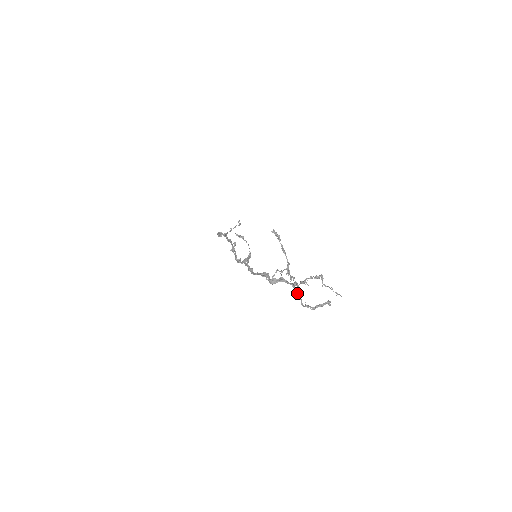
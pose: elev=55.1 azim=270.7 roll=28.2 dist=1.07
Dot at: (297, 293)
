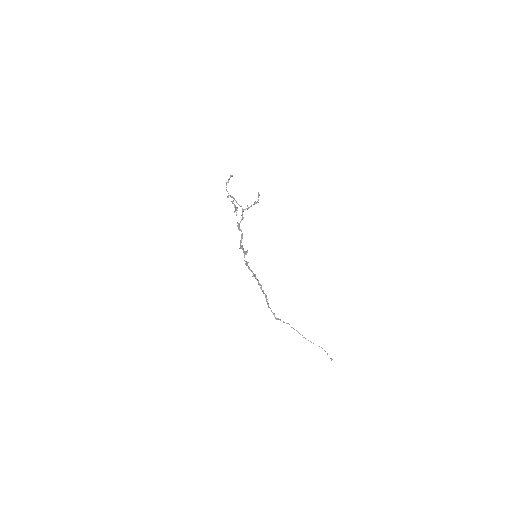
Dot at: (229, 195)
